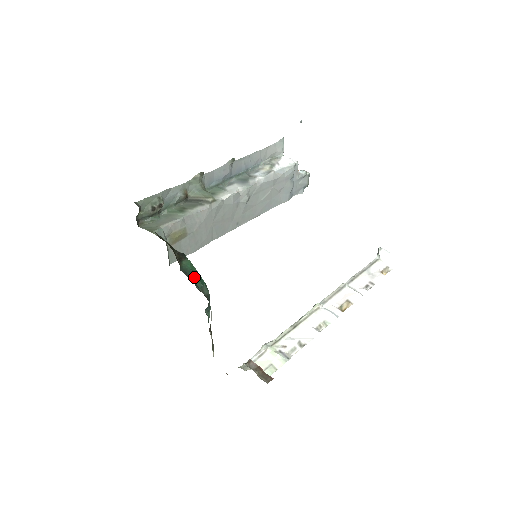
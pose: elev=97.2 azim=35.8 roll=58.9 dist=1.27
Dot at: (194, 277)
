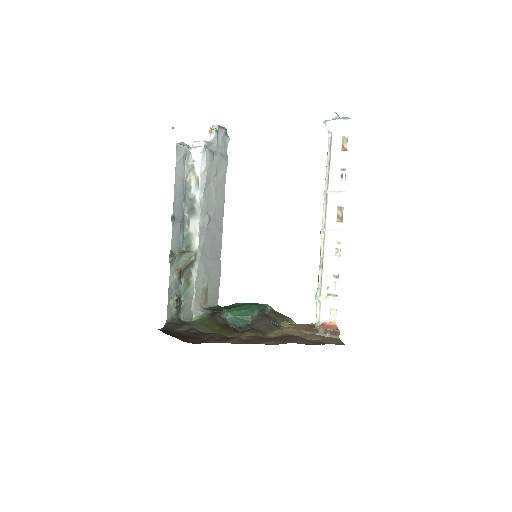
Dot at: (241, 319)
